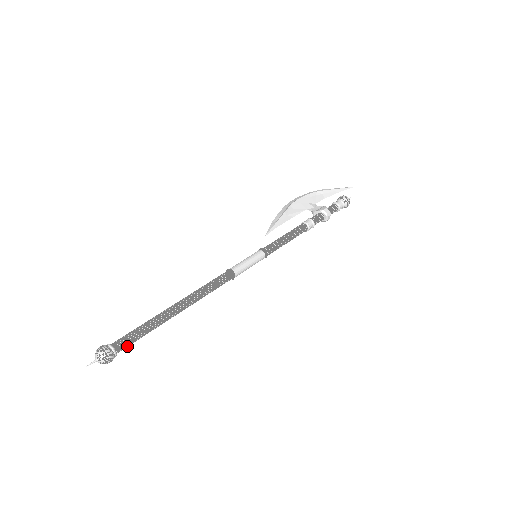
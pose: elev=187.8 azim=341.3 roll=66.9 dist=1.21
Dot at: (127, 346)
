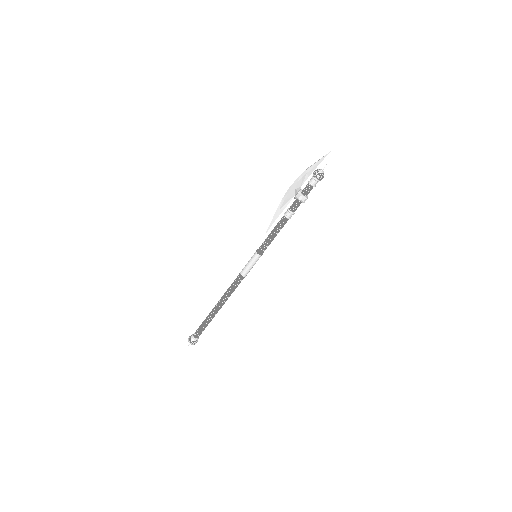
Dot at: (200, 334)
